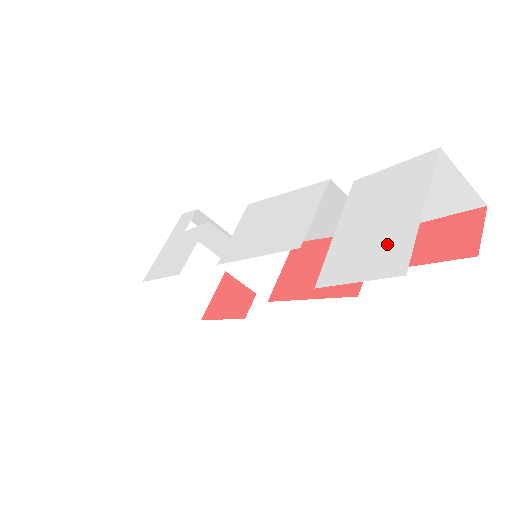
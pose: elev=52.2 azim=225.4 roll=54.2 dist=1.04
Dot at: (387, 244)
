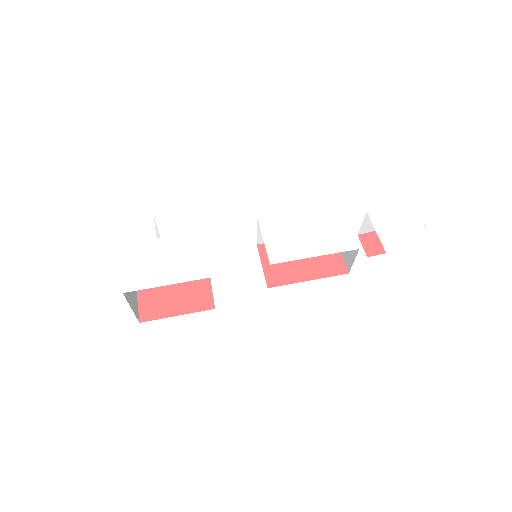
Dot at: (421, 245)
